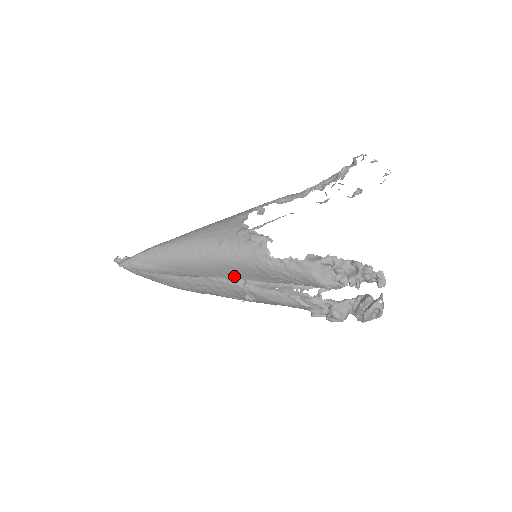
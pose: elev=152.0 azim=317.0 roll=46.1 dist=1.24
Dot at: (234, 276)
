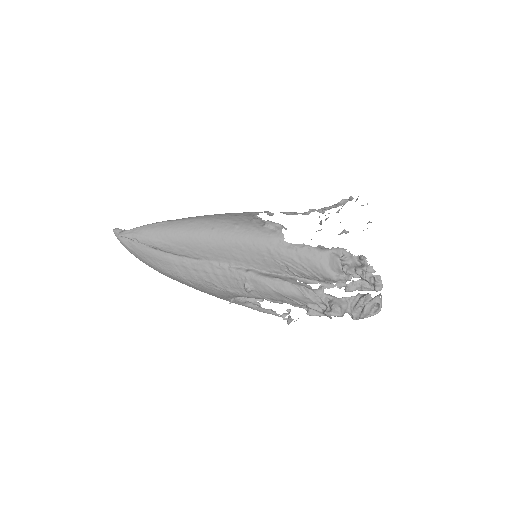
Dot at: (239, 261)
